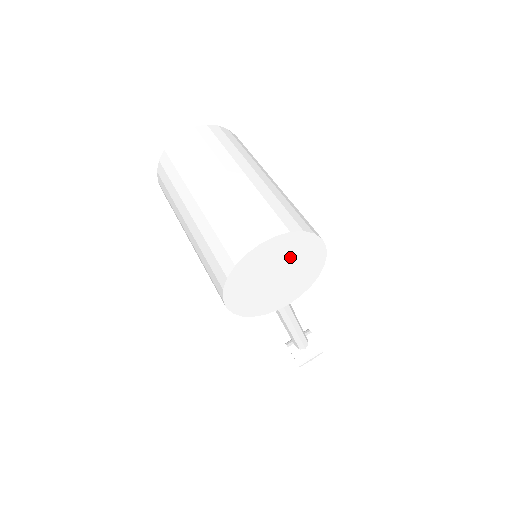
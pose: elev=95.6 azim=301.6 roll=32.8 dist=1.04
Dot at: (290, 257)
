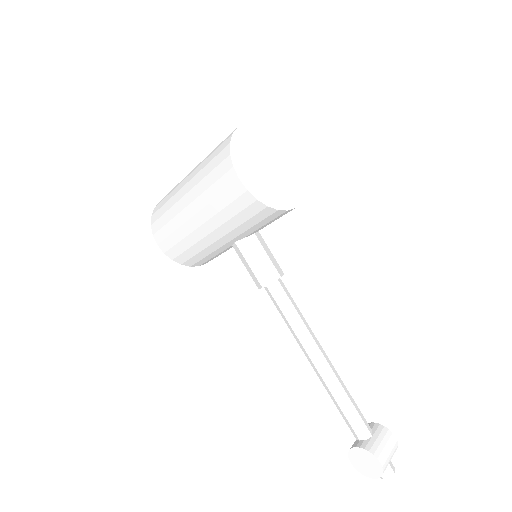
Dot at: (273, 150)
